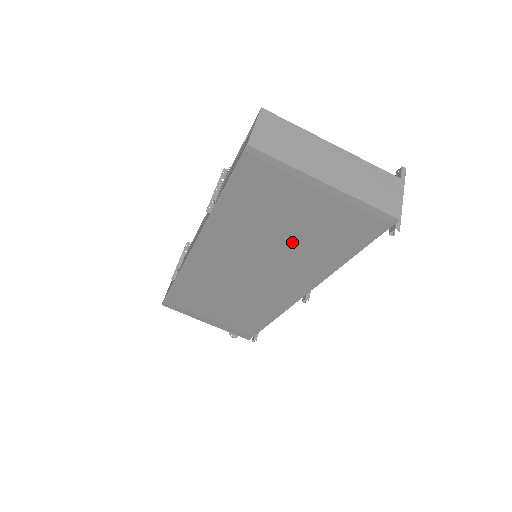
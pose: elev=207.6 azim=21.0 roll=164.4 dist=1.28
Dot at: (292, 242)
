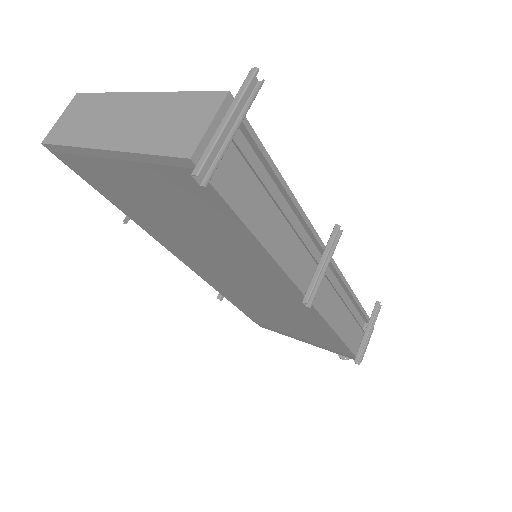
Dot at: (200, 232)
